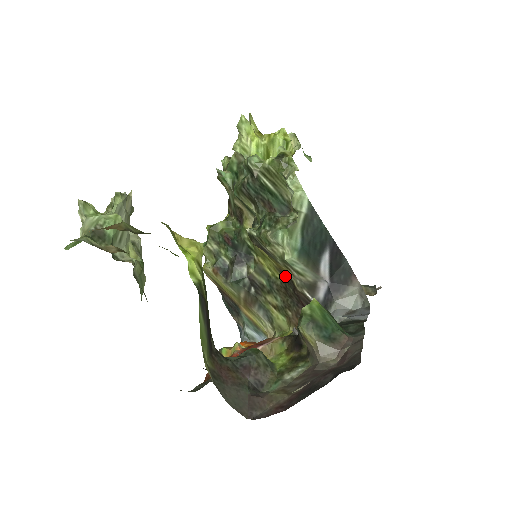
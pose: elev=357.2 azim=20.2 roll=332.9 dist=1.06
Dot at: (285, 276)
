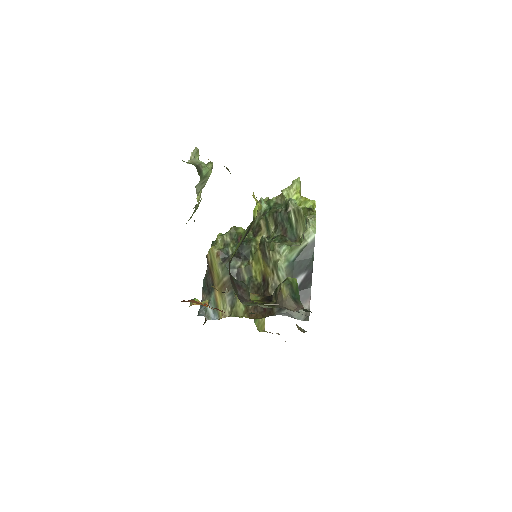
Dot at: (264, 280)
